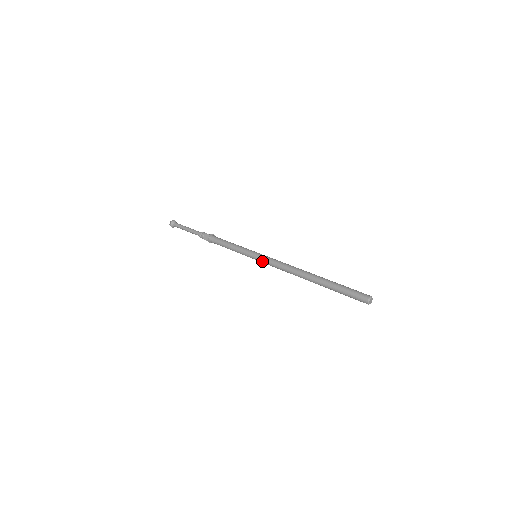
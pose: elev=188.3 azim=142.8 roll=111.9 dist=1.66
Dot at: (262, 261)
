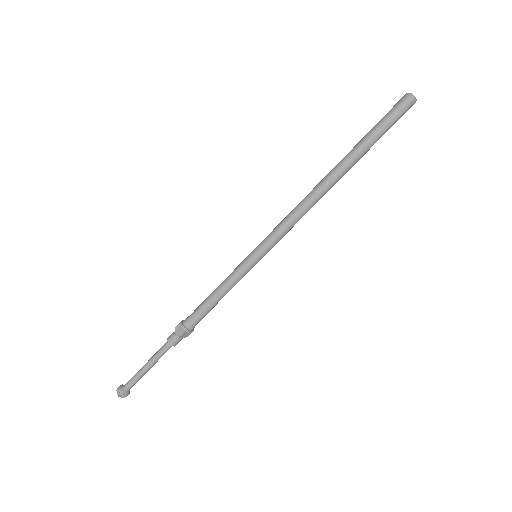
Dot at: (268, 244)
